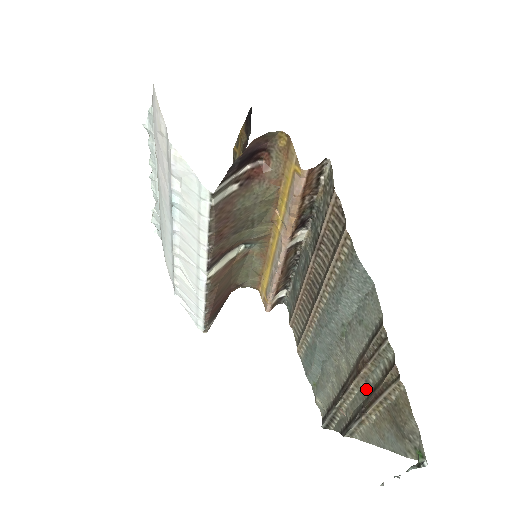
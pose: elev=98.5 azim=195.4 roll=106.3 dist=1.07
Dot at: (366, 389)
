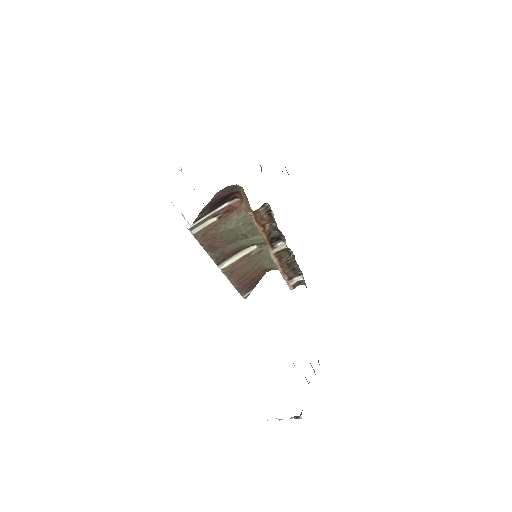
Dot at: occluded
